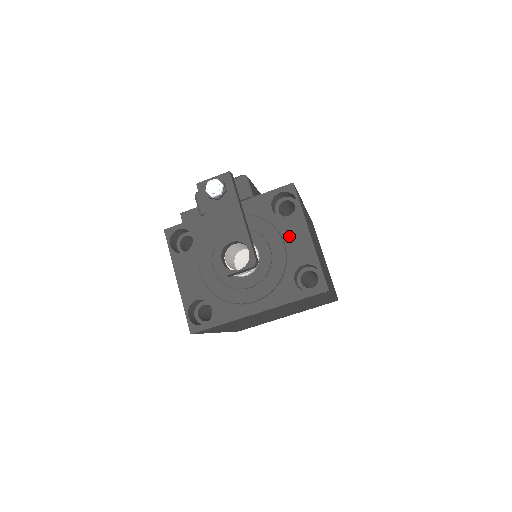
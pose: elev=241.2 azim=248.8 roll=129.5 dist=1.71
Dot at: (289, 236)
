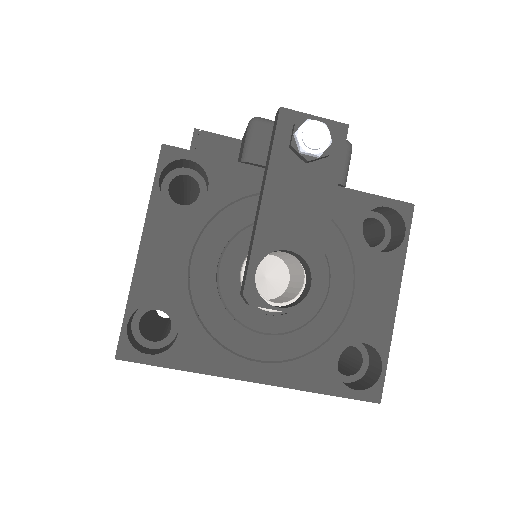
Dot at: (366, 285)
